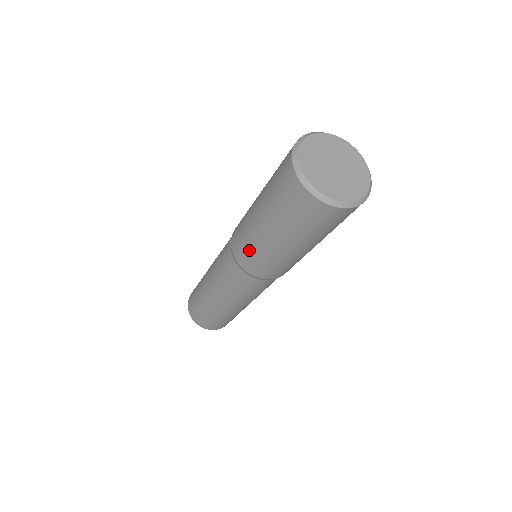
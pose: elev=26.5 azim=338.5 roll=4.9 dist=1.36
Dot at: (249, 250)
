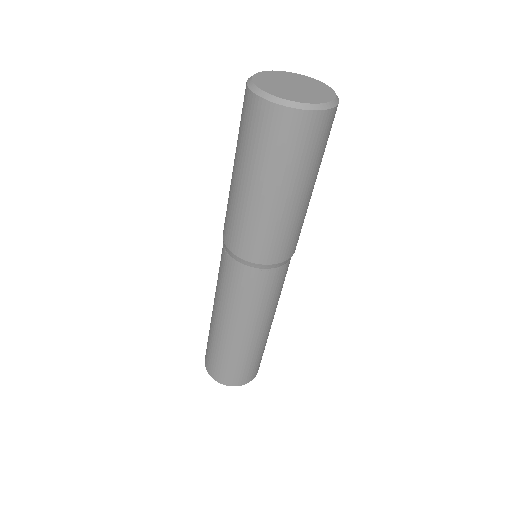
Dot at: (229, 215)
